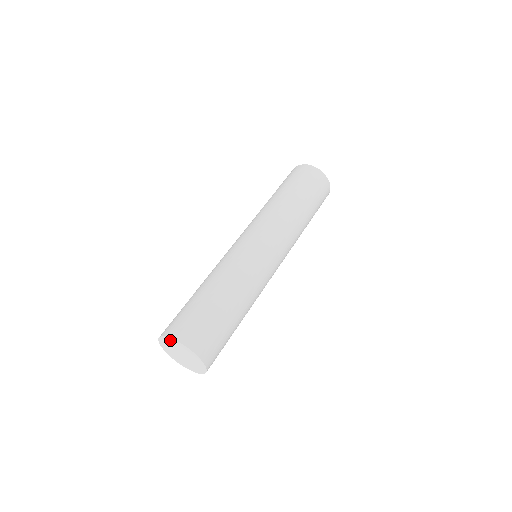
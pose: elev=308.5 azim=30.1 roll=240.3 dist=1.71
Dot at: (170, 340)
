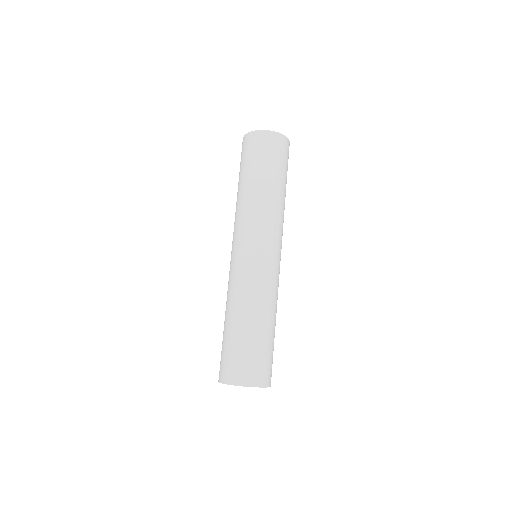
Dot at: occluded
